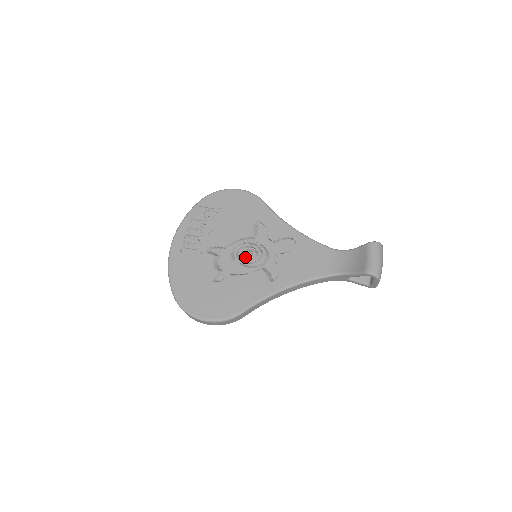
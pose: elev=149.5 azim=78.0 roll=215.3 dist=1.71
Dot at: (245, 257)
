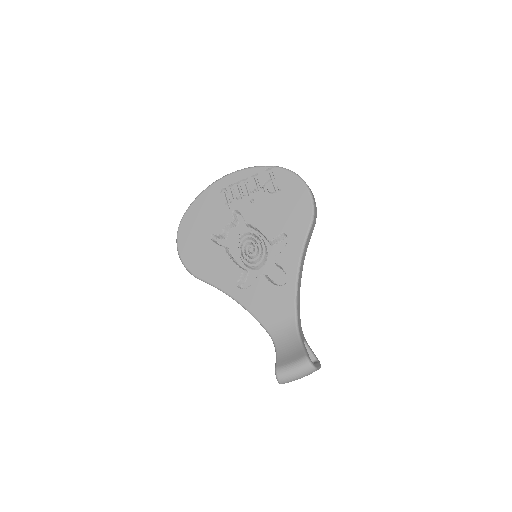
Dot at: (246, 248)
